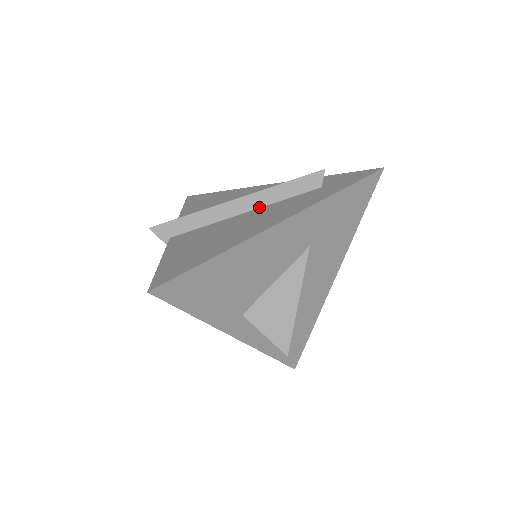
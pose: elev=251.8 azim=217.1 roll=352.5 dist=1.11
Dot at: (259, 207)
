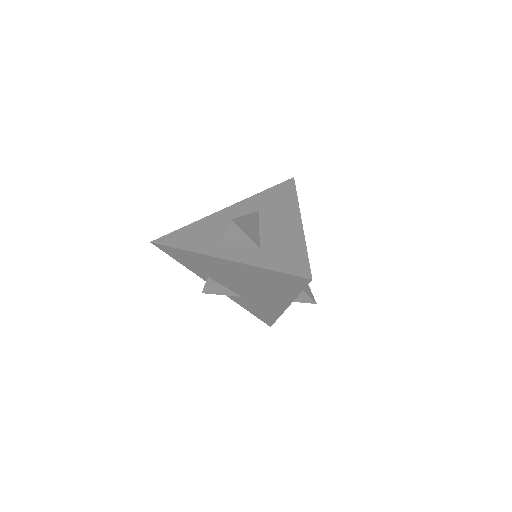
Dot at: occluded
